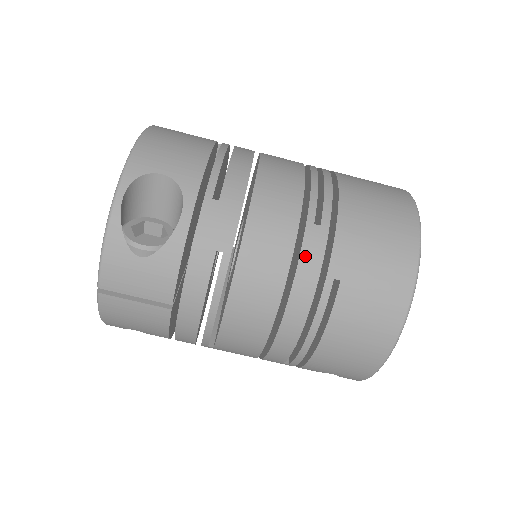
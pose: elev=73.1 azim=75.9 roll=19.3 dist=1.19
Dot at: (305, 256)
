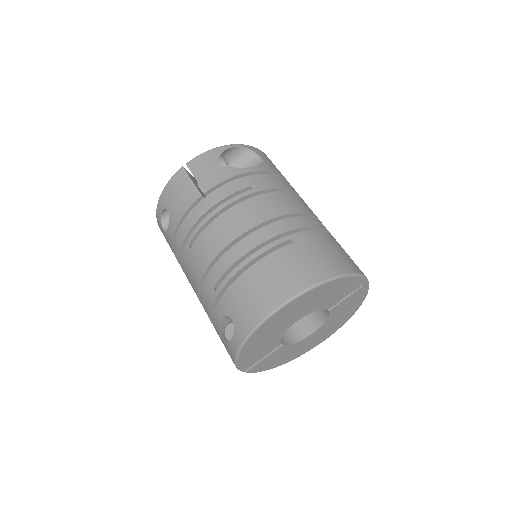
Dot at: (288, 221)
